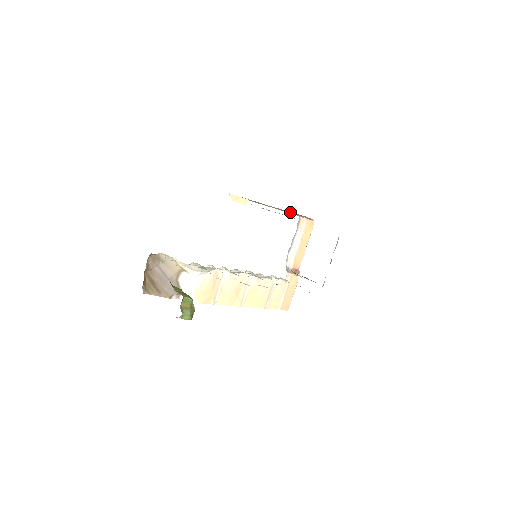
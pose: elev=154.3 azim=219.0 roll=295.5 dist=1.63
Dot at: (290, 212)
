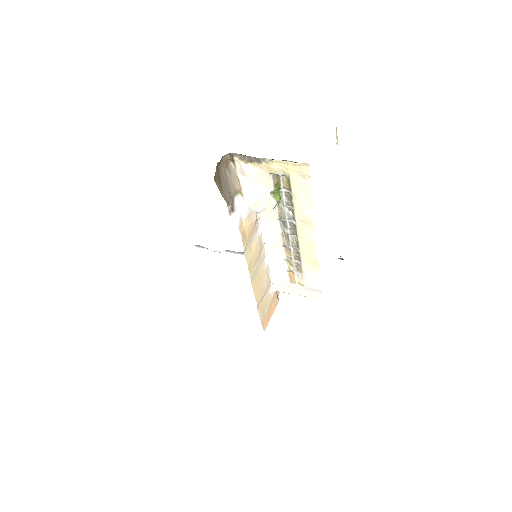
Dot at: occluded
